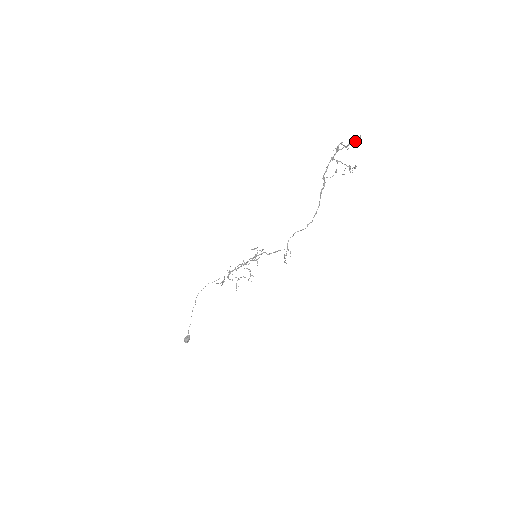
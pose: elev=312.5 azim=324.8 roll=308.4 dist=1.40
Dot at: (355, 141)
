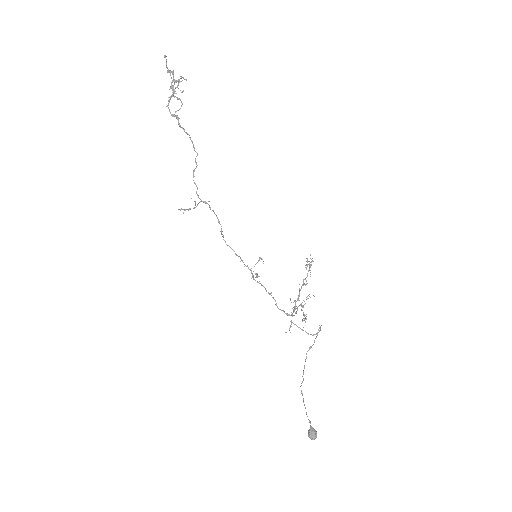
Dot at: (166, 64)
